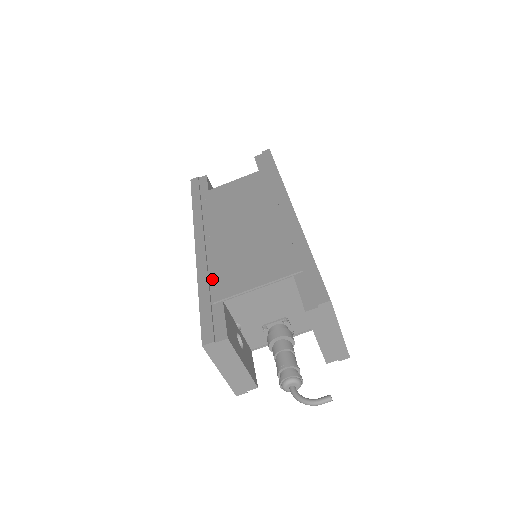
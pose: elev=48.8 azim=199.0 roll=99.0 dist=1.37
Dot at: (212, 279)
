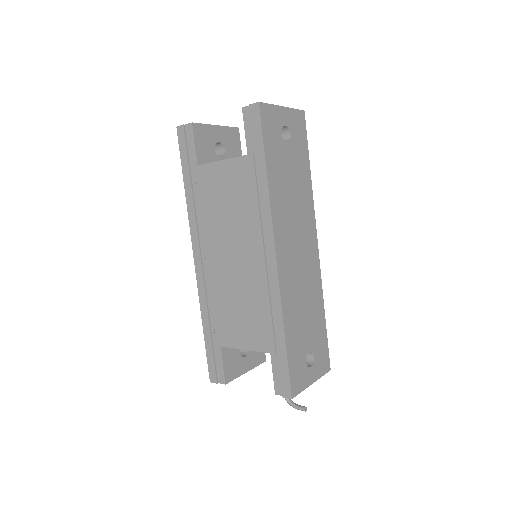
Dot at: (211, 318)
